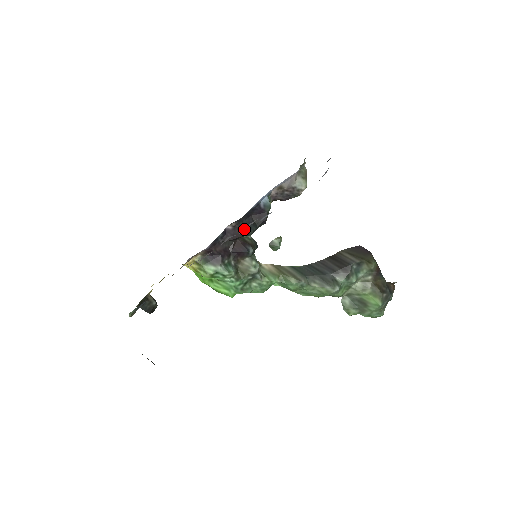
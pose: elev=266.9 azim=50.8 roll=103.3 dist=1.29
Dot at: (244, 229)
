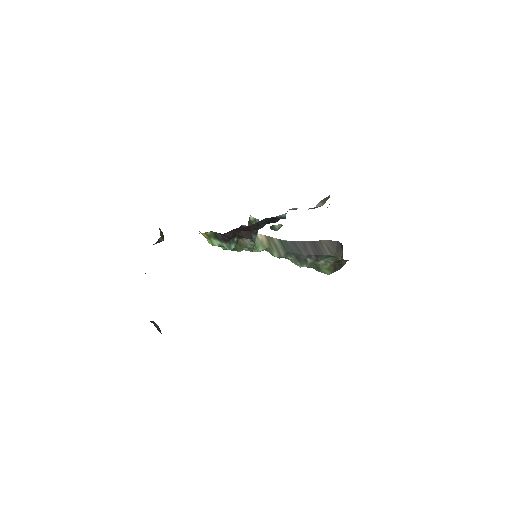
Dot at: occluded
